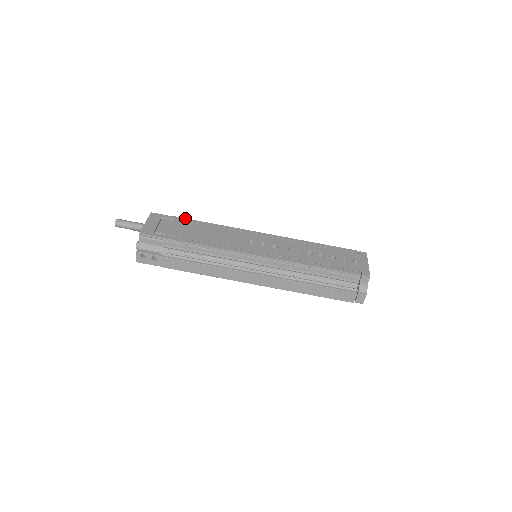
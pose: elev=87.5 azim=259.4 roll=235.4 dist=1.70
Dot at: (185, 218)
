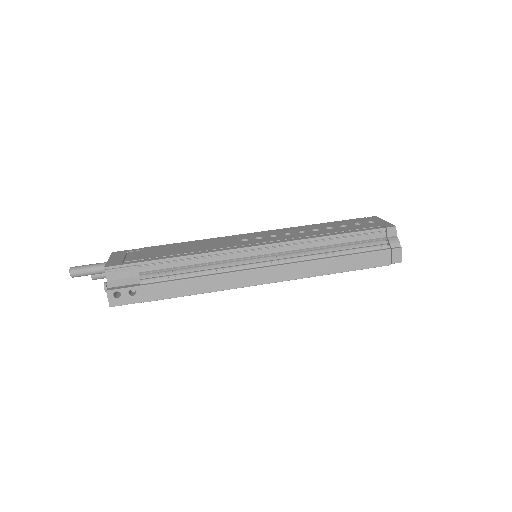
Dot at: occluded
